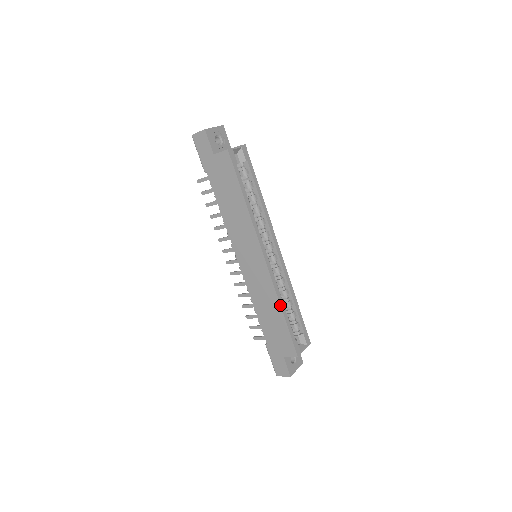
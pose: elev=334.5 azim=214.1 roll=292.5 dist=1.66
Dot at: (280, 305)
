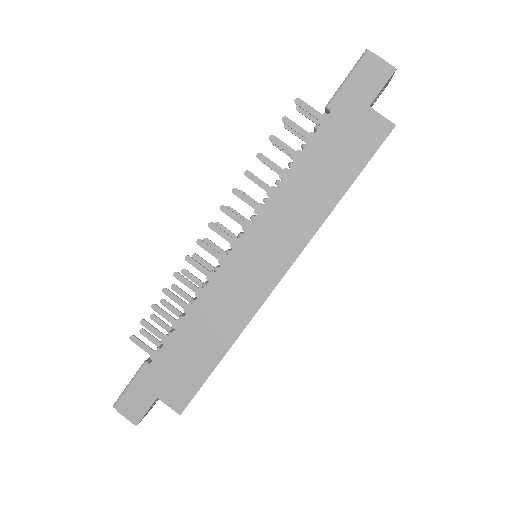
Dot at: occluded
